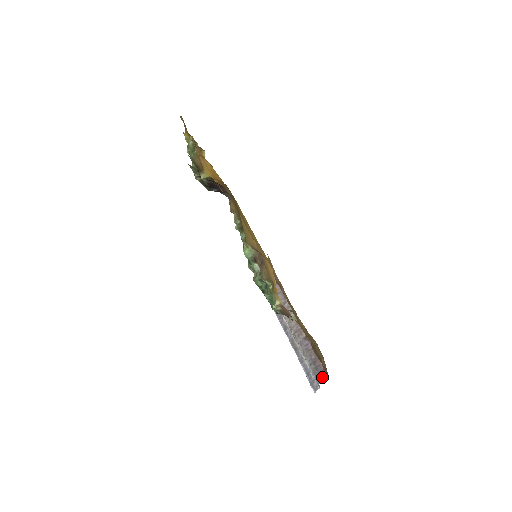
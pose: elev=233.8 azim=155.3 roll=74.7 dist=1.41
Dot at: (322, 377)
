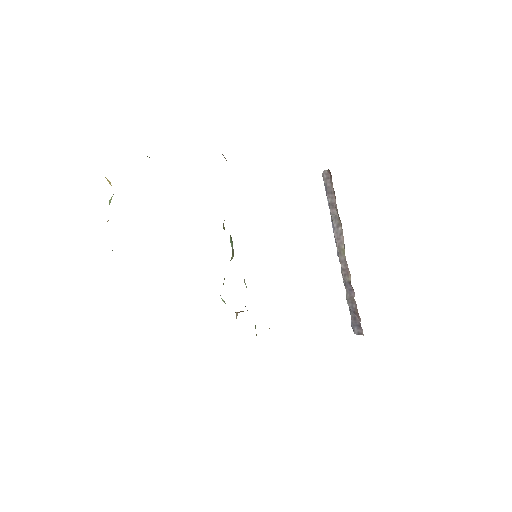
Dot at: (358, 329)
